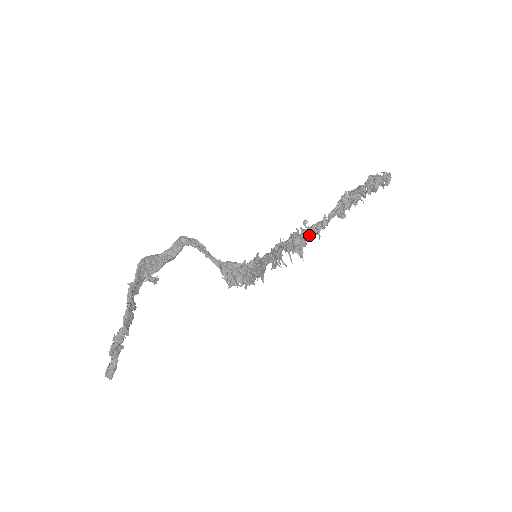
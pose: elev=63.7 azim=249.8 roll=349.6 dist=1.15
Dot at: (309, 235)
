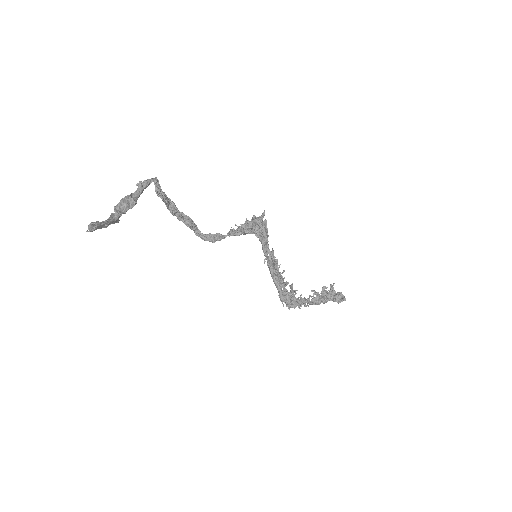
Dot at: (296, 298)
